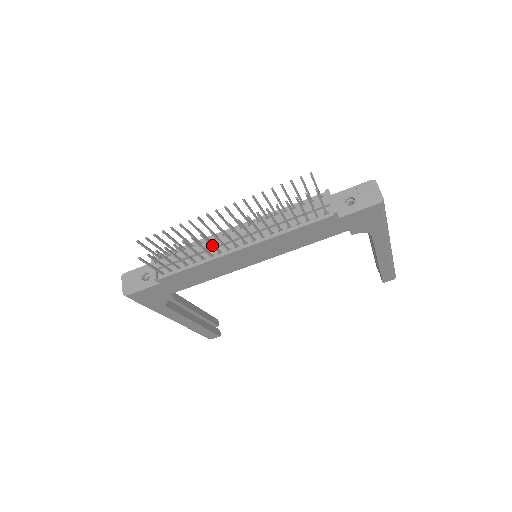
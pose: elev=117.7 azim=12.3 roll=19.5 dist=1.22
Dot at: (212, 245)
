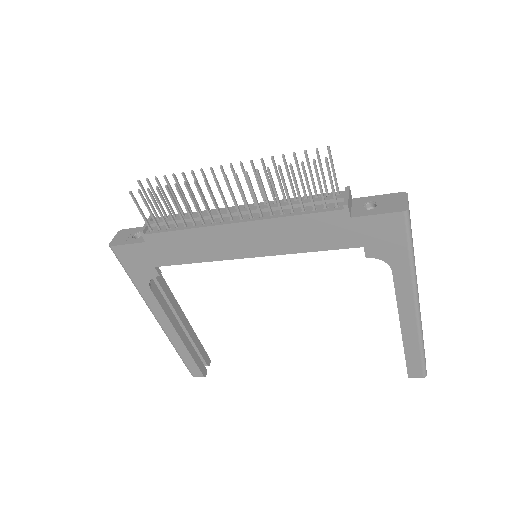
Dot at: (205, 204)
